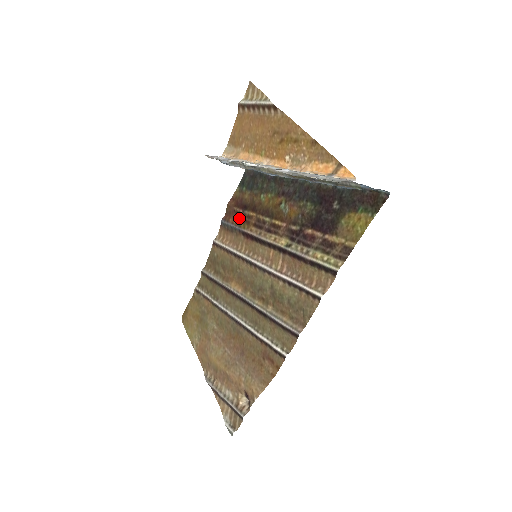
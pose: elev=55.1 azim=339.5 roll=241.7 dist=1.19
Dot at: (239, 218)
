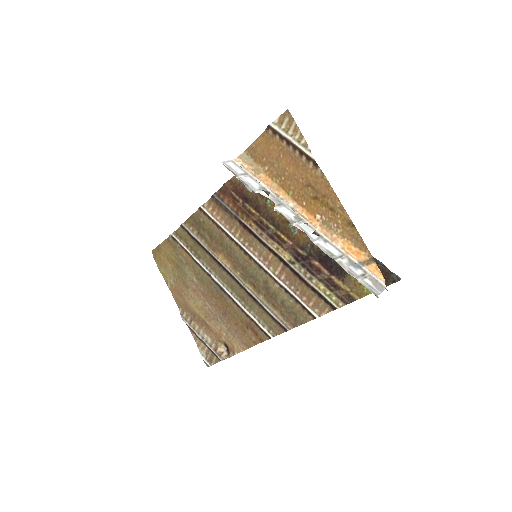
Dot at: (237, 205)
